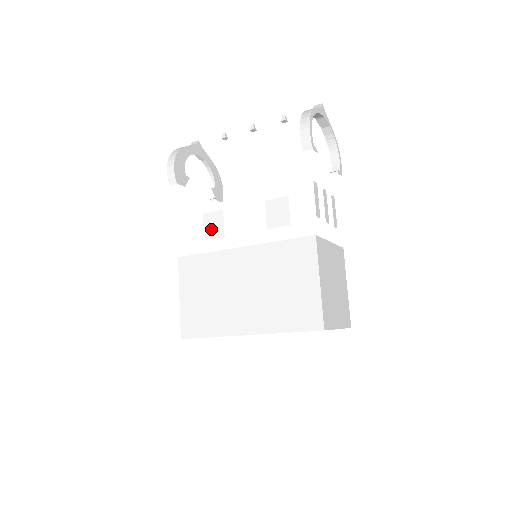
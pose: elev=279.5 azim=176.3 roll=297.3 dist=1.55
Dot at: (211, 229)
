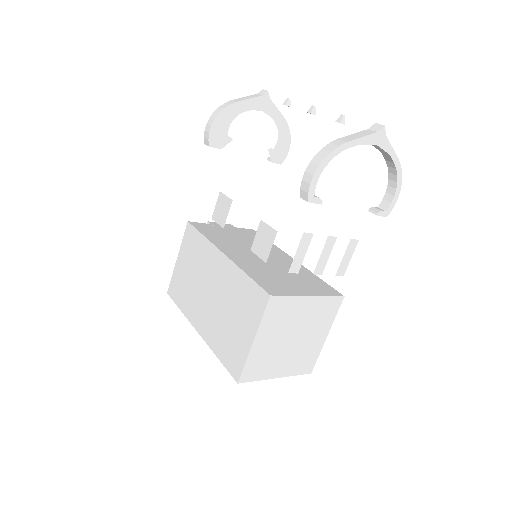
Dot at: (219, 212)
